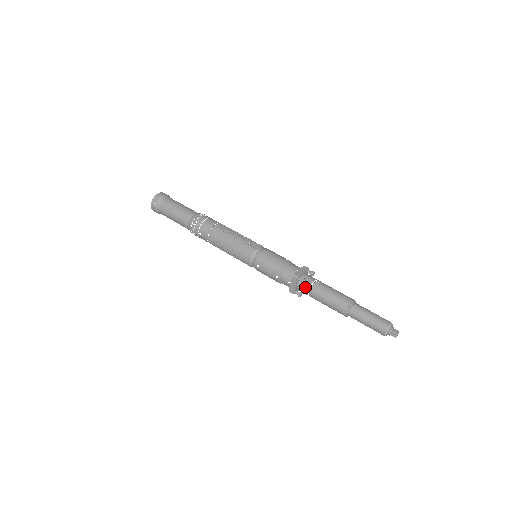
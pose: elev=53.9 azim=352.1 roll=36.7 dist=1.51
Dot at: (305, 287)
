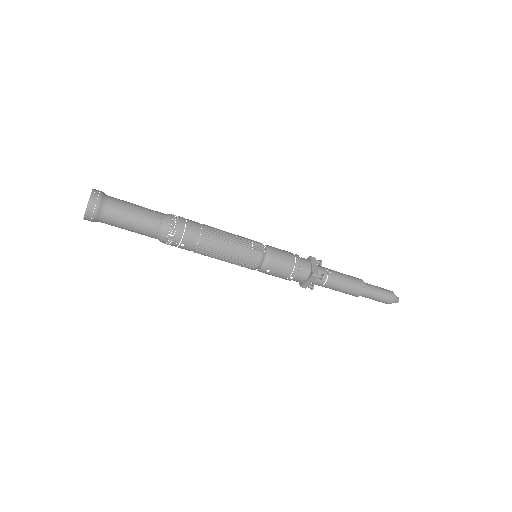
Dot at: (321, 281)
